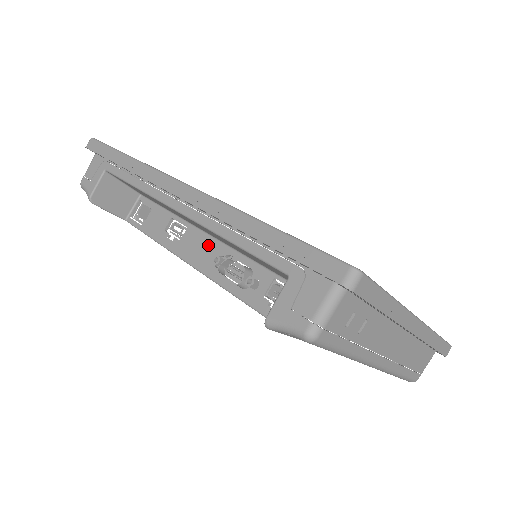
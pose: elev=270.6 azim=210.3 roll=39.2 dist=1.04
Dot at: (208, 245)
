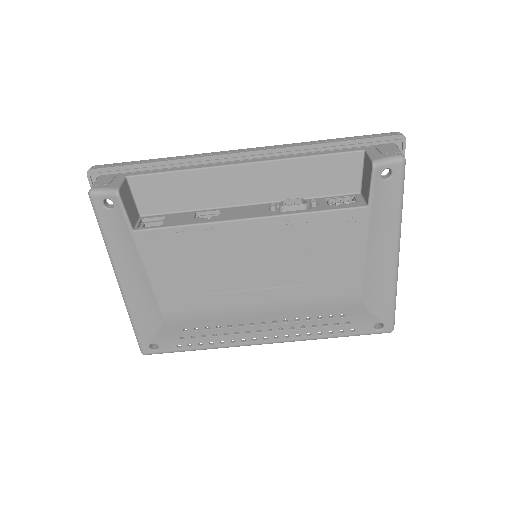
Dot at: (252, 208)
